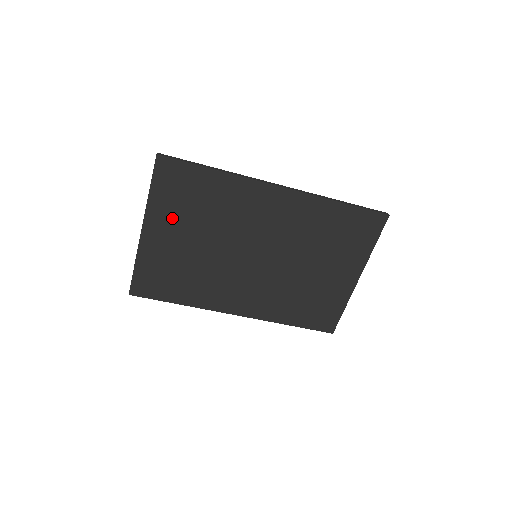
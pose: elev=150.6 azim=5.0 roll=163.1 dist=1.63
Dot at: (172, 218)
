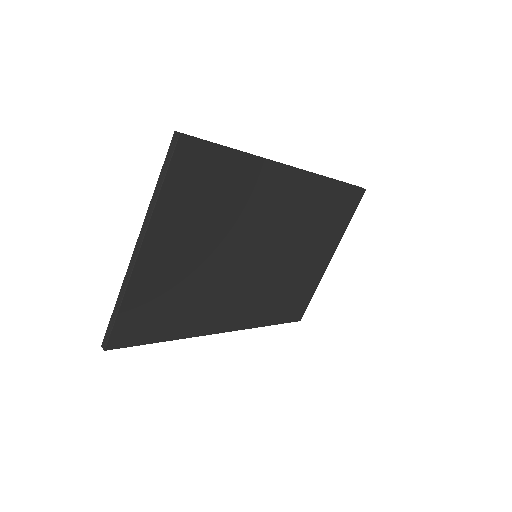
Dot at: (181, 226)
